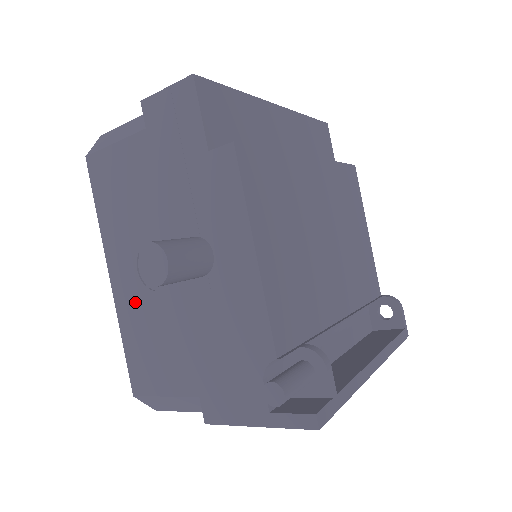
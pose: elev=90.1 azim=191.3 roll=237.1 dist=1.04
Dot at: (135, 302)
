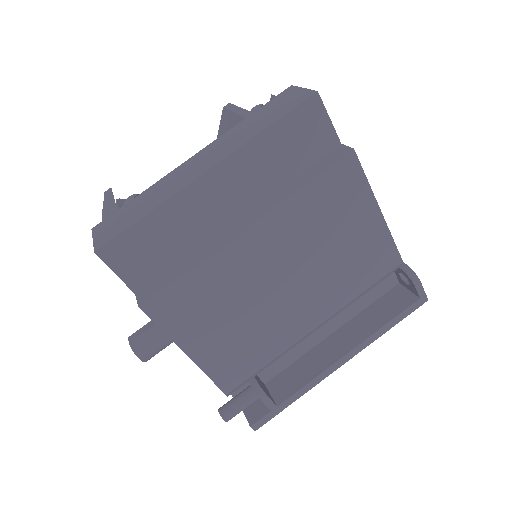
Dot at: occluded
